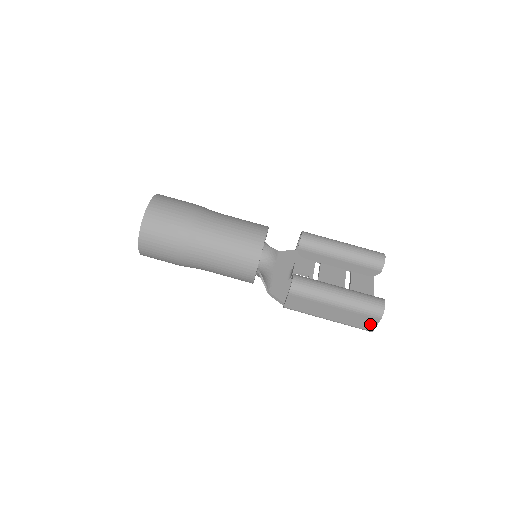
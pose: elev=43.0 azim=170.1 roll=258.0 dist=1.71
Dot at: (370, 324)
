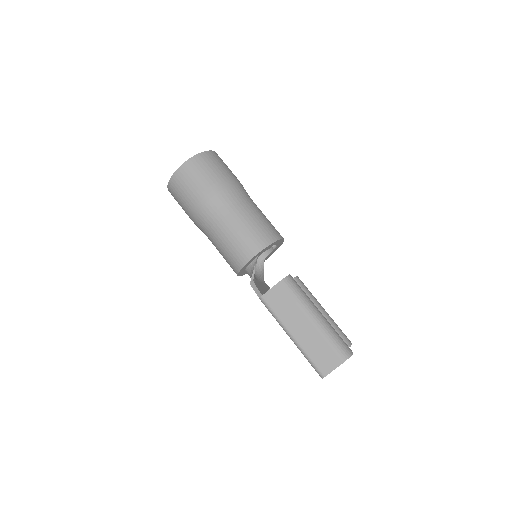
Dot at: (329, 364)
